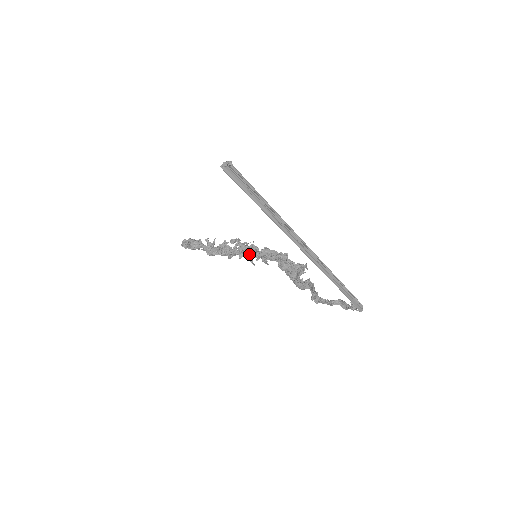
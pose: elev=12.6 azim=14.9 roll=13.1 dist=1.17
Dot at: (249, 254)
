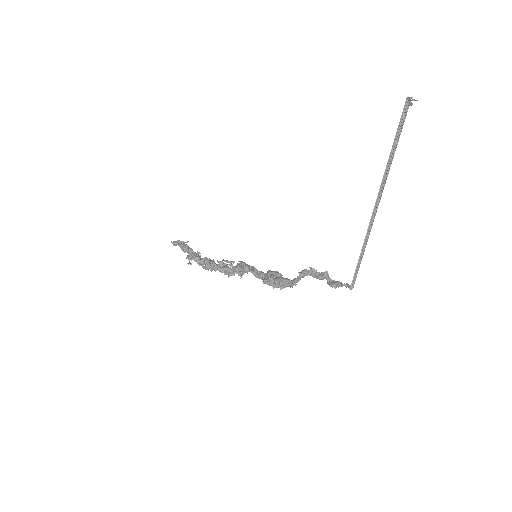
Dot at: (242, 262)
